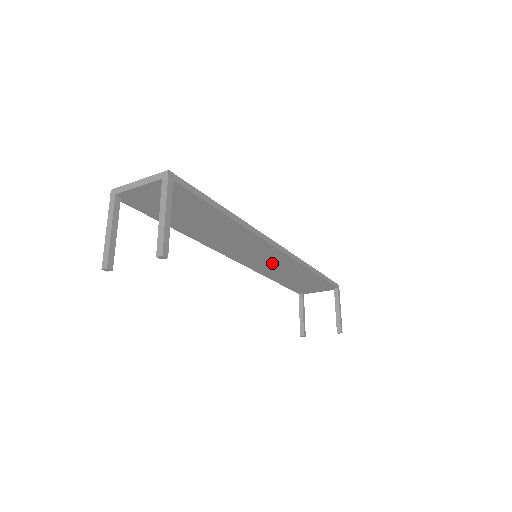
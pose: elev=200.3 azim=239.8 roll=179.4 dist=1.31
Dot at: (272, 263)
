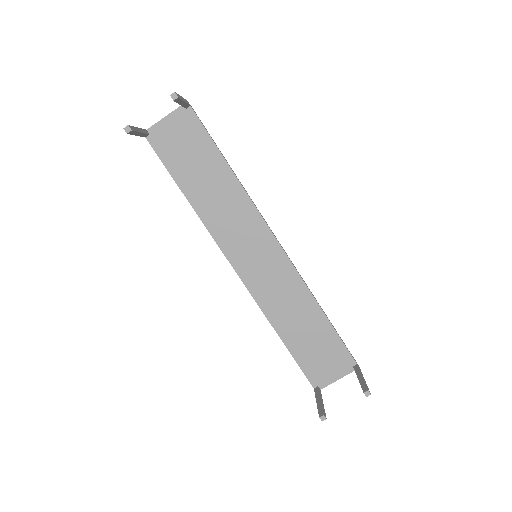
Dot at: (273, 279)
